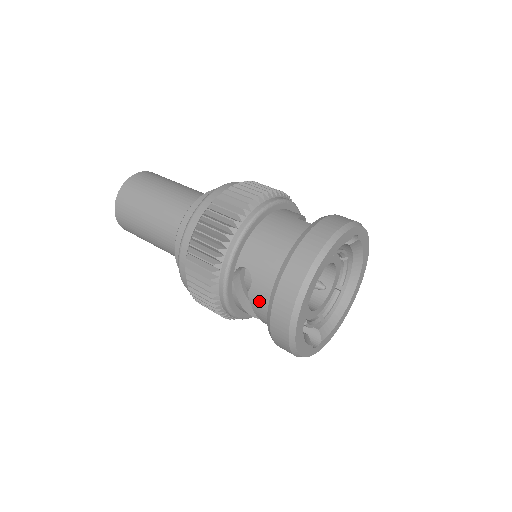
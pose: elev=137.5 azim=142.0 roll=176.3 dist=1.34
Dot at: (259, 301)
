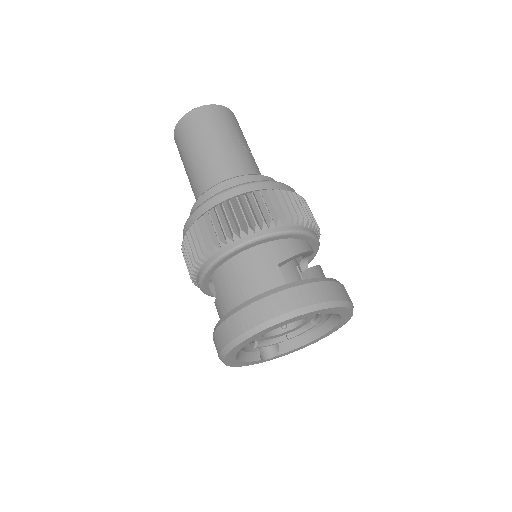
Dot at: occluded
